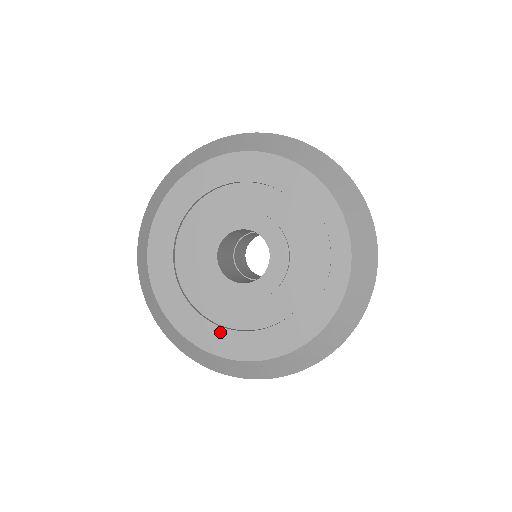
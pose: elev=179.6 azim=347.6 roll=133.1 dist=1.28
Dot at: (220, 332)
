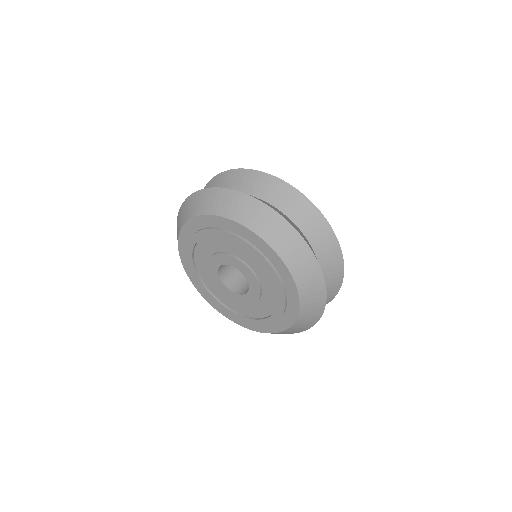
Dot at: (205, 290)
